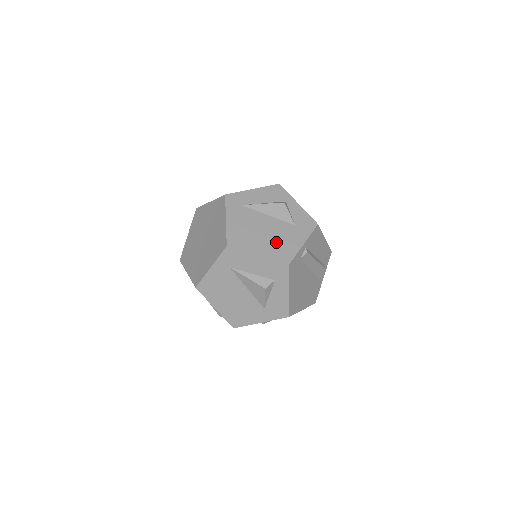
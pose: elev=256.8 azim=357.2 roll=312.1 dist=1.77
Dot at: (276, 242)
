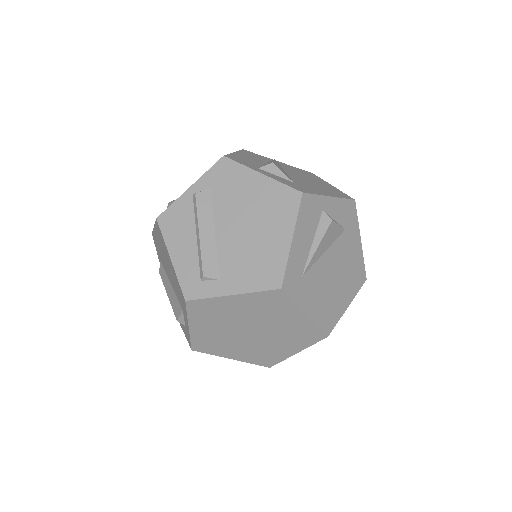
Dot at: (348, 272)
